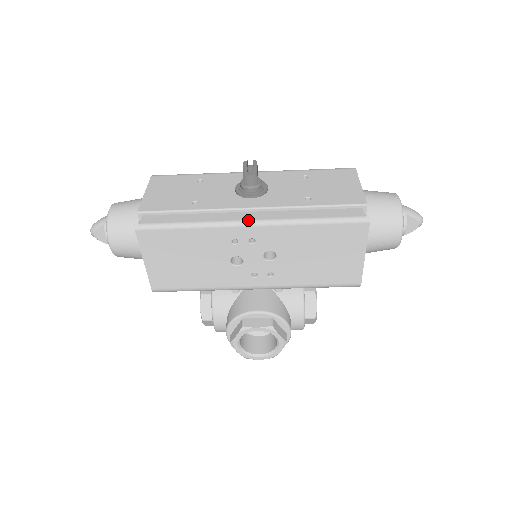
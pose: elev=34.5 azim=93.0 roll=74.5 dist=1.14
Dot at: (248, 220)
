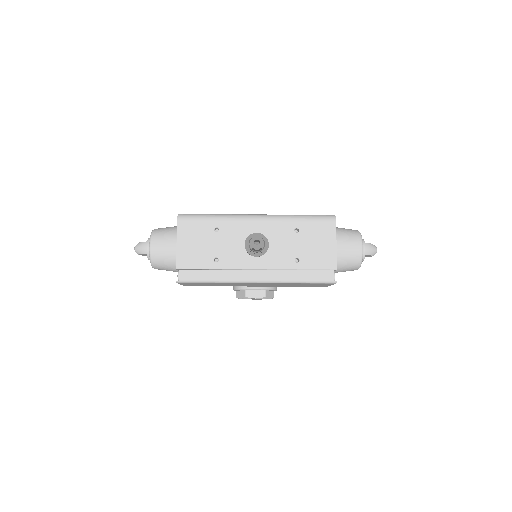
Dot at: (255, 280)
